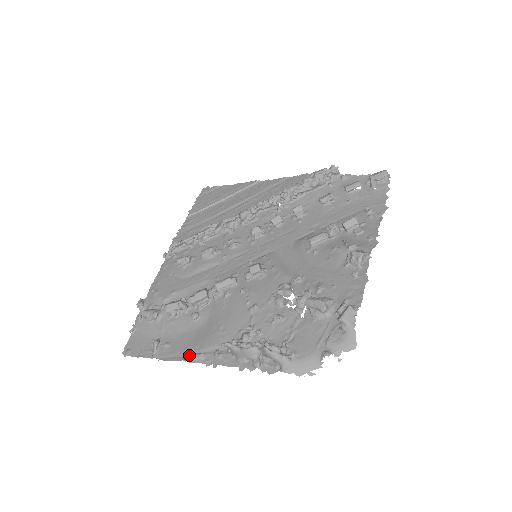
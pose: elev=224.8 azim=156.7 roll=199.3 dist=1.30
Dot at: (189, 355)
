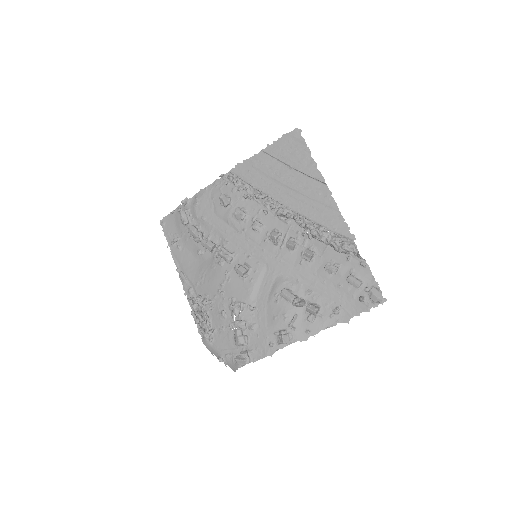
Dot at: (180, 273)
